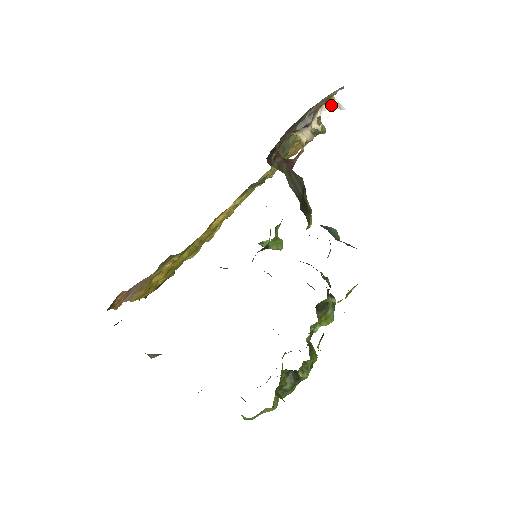
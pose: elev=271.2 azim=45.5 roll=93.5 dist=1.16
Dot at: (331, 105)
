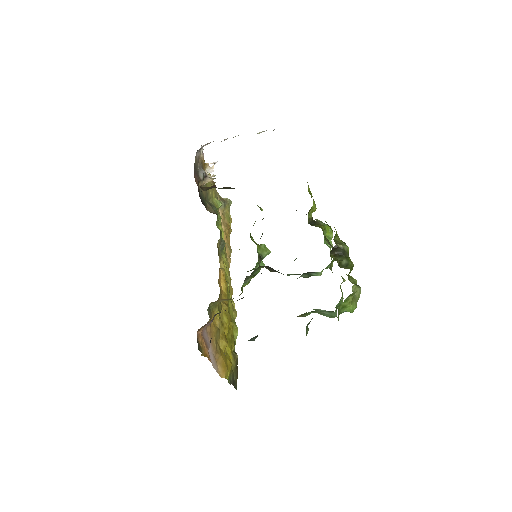
Dot at: (209, 167)
